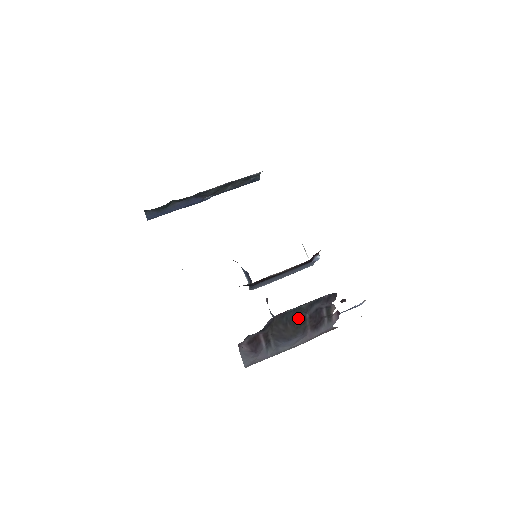
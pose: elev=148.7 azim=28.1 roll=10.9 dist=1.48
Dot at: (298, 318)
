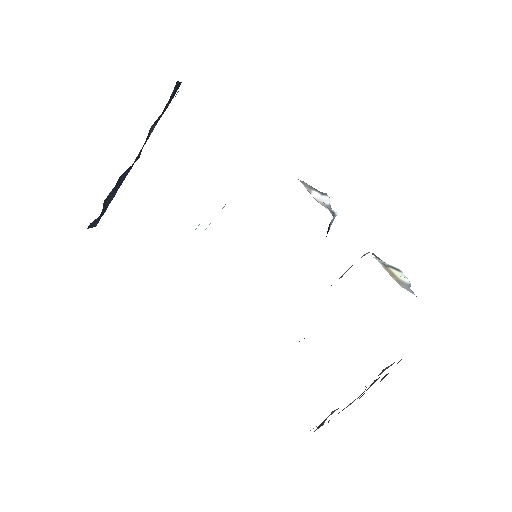
Dot at: (354, 400)
